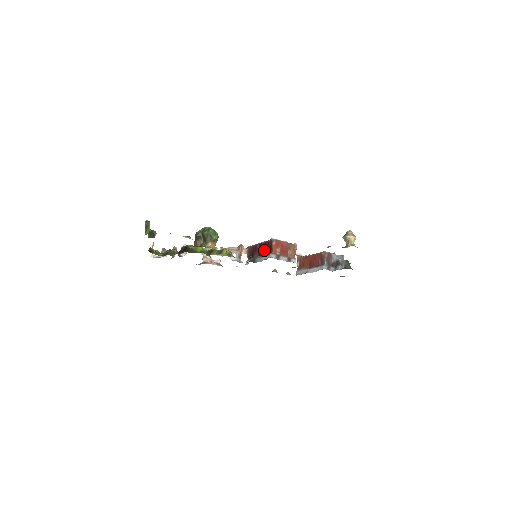
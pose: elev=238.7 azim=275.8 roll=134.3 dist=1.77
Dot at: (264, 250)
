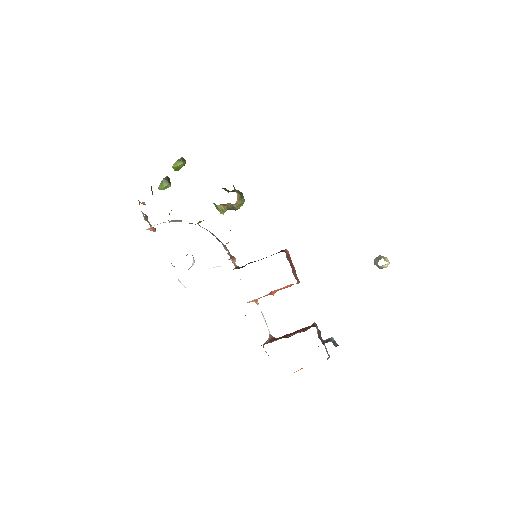
Dot at: occluded
